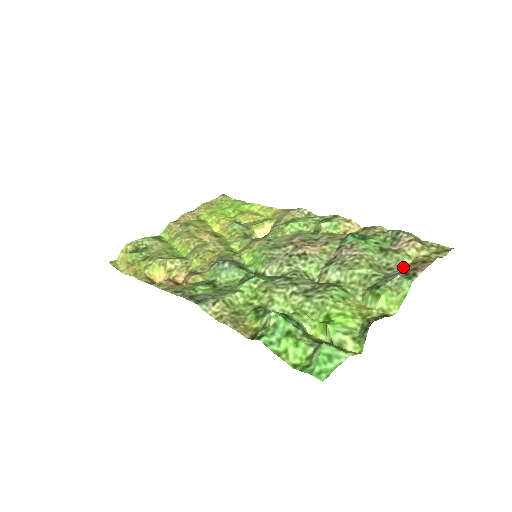
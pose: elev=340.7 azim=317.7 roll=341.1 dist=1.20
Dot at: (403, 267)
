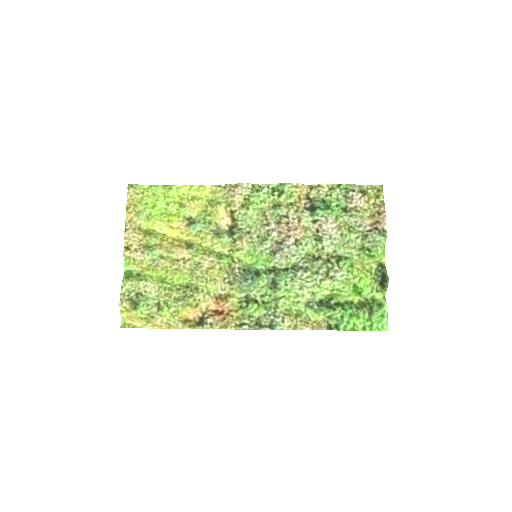
Dot at: (367, 221)
